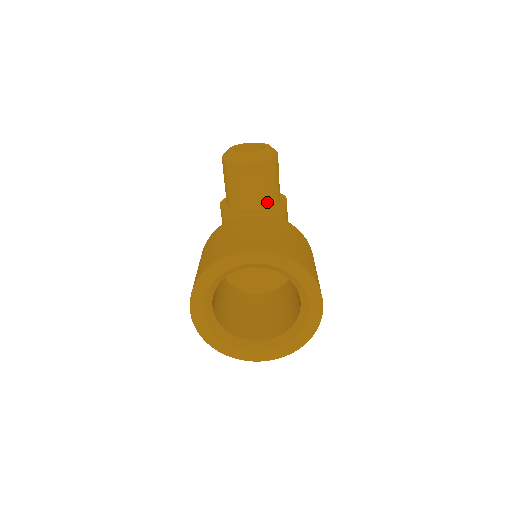
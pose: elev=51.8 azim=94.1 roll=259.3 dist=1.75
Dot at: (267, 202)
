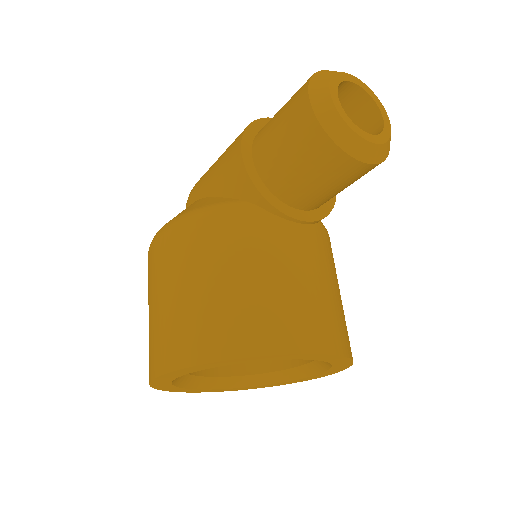
Dot at: (325, 202)
